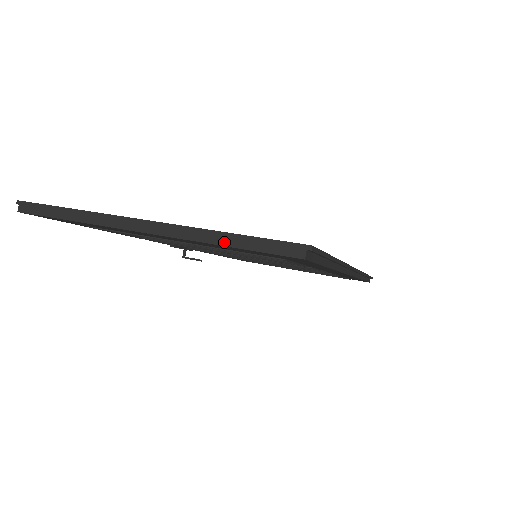
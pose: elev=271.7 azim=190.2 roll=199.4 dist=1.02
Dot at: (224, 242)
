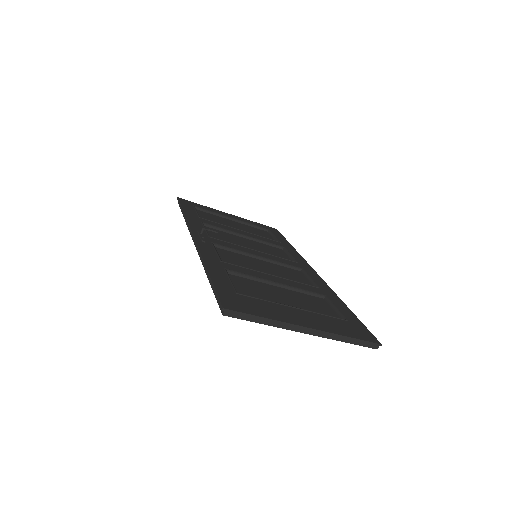
Dot at: (346, 341)
